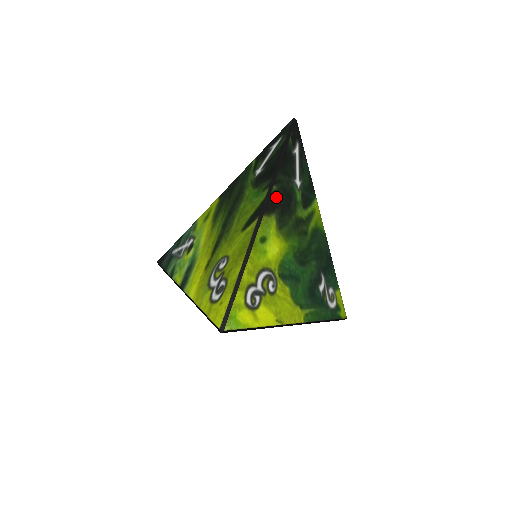
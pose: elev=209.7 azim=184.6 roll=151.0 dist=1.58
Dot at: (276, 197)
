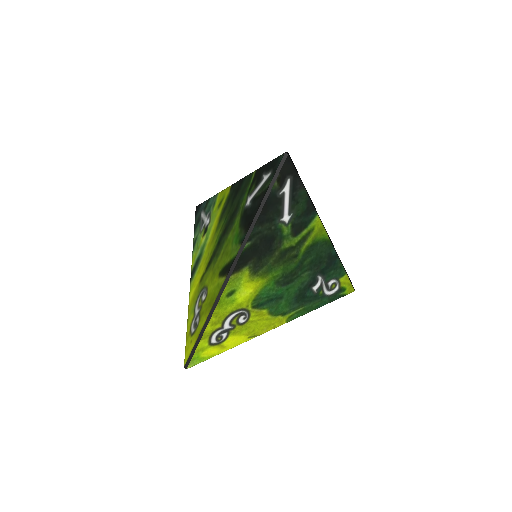
Dot at: (250, 251)
